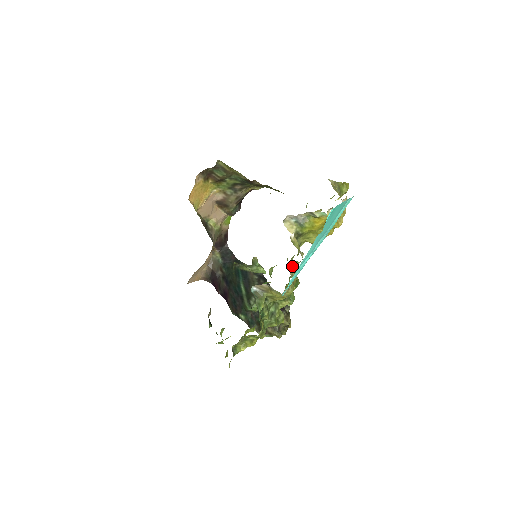
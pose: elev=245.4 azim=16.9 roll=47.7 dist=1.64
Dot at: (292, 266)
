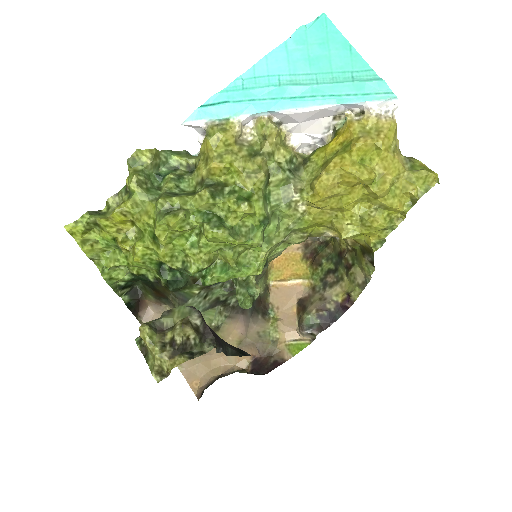
Dot at: (254, 144)
